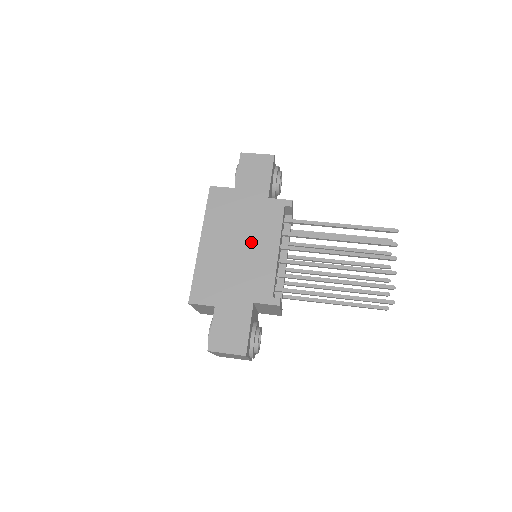
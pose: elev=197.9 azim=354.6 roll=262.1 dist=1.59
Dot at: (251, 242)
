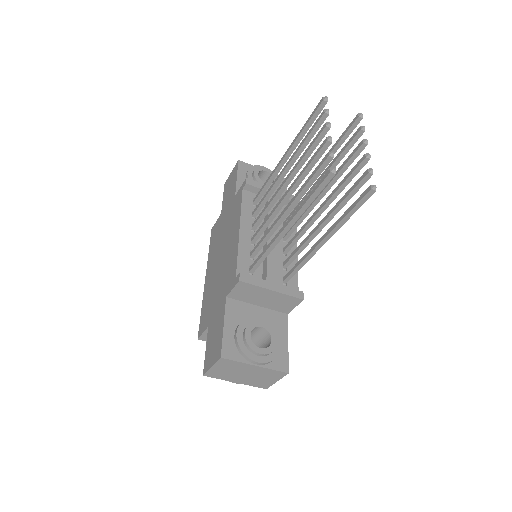
Dot at: (226, 244)
